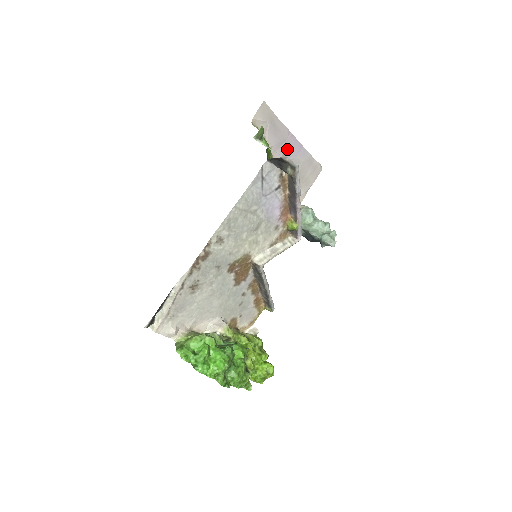
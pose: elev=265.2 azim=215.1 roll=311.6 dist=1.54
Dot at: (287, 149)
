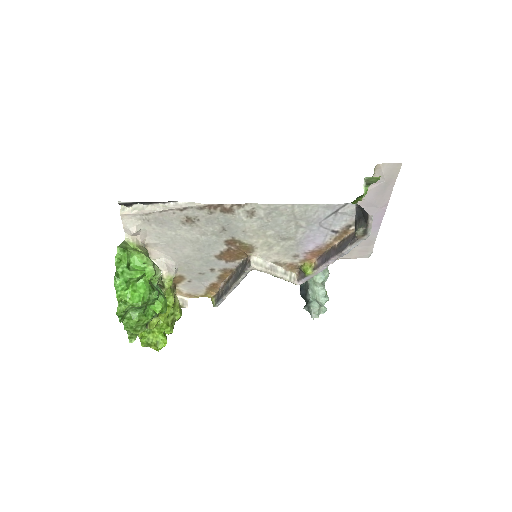
Dot at: (369, 214)
